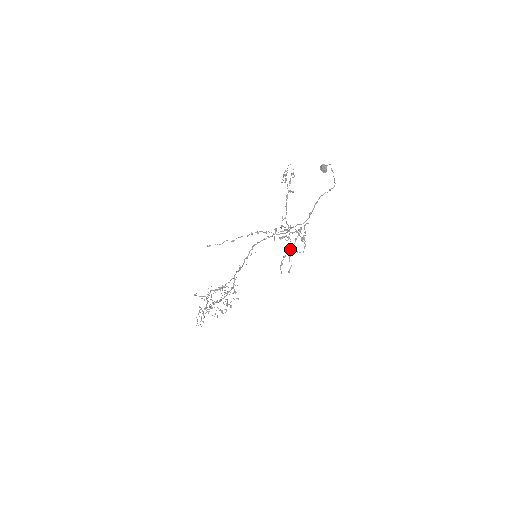
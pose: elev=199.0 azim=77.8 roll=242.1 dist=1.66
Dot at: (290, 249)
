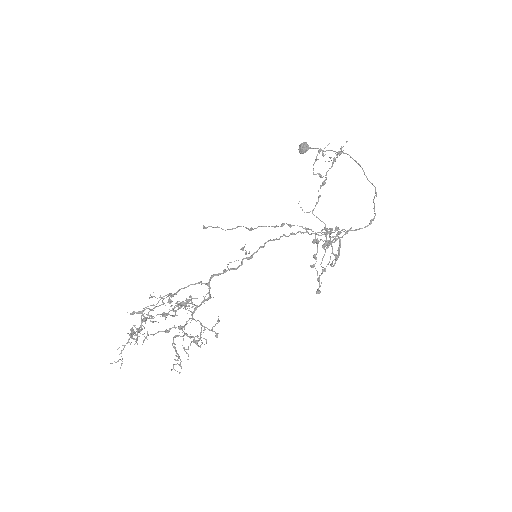
Dot at: occluded
